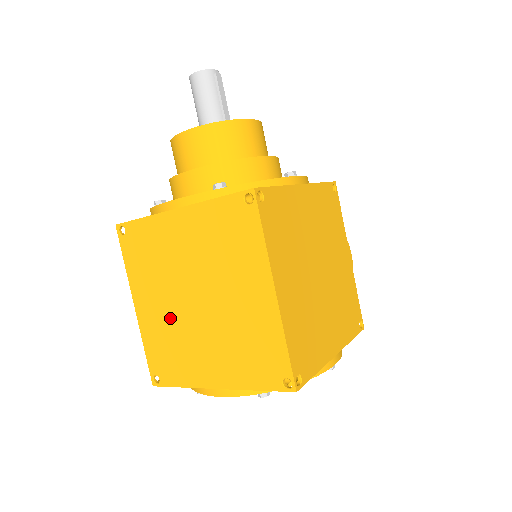
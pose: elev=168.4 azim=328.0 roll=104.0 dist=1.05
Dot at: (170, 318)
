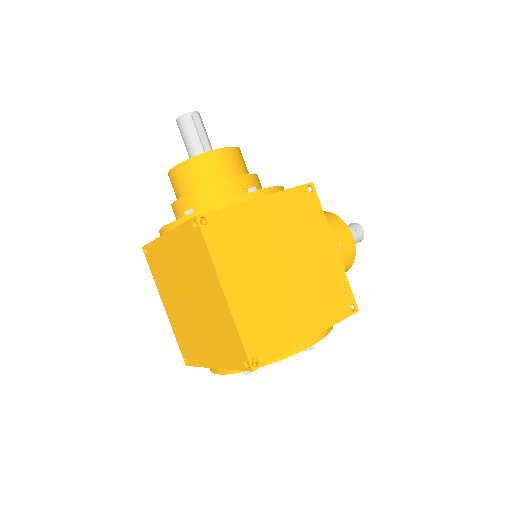
Dot at: (181, 315)
